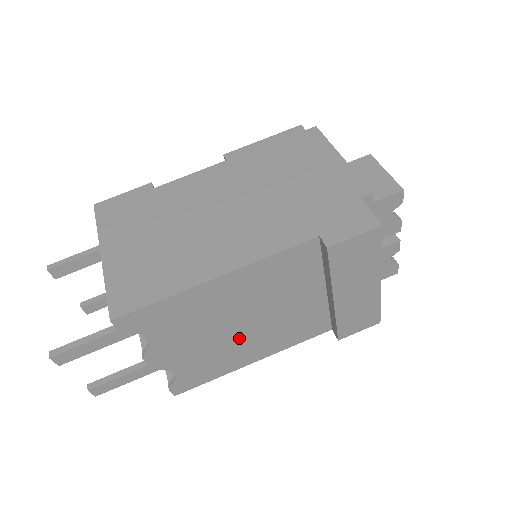
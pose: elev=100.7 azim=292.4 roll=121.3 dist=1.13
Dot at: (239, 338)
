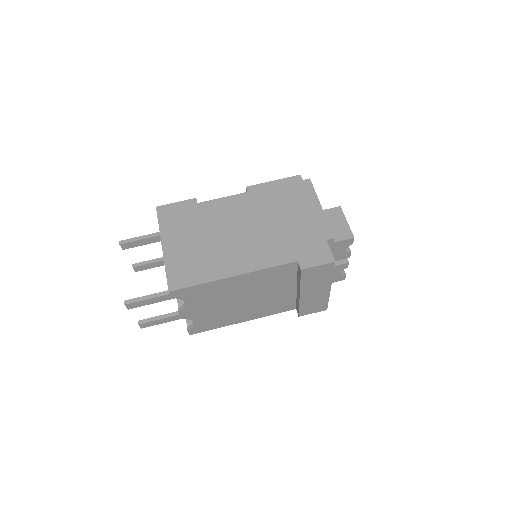
Dot at: (238, 308)
